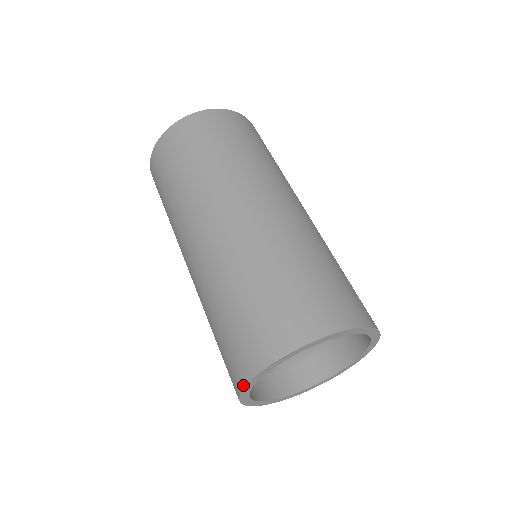
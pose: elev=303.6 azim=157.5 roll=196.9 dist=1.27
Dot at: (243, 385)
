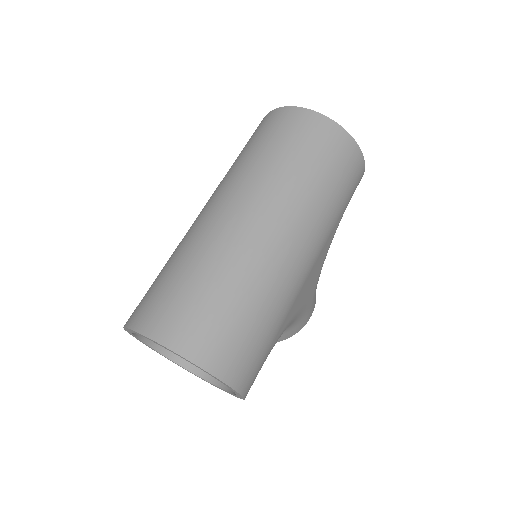
Dot at: (126, 325)
